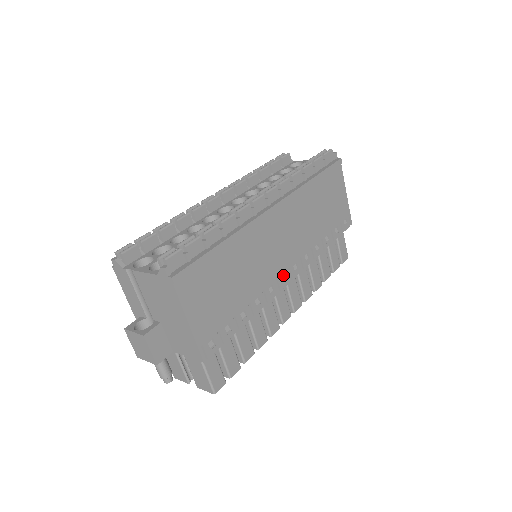
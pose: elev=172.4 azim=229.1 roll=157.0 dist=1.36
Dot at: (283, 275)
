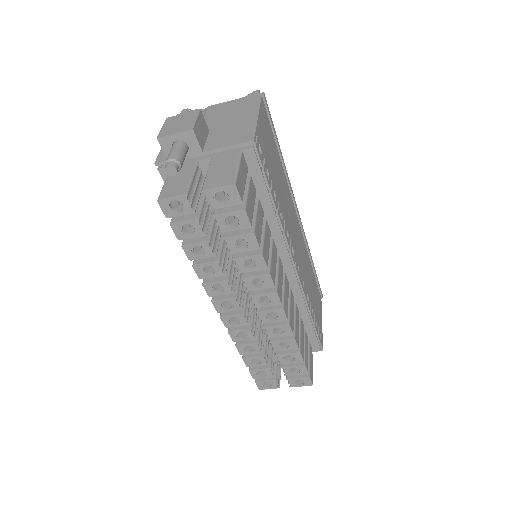
Dot at: occluded
